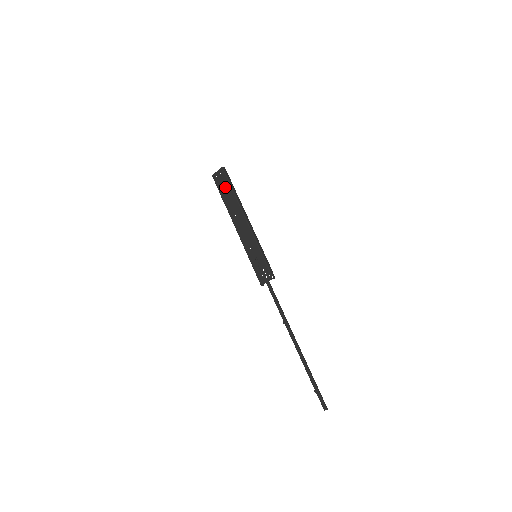
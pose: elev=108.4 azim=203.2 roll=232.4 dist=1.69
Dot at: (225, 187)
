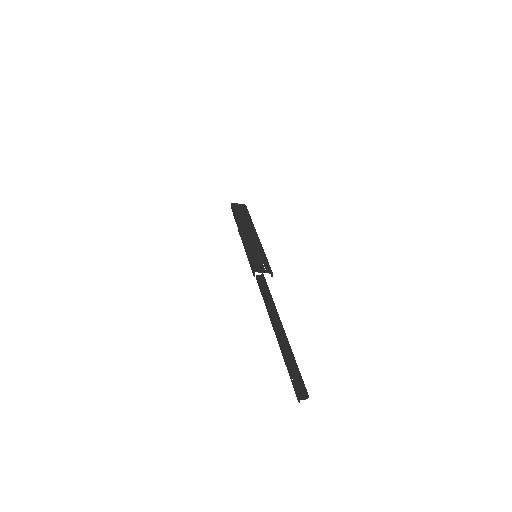
Dot at: (243, 212)
